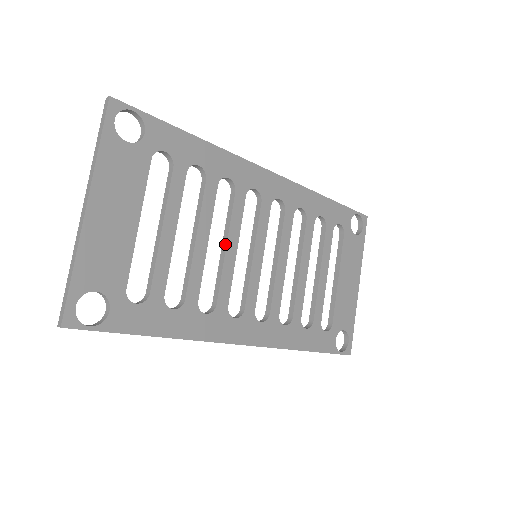
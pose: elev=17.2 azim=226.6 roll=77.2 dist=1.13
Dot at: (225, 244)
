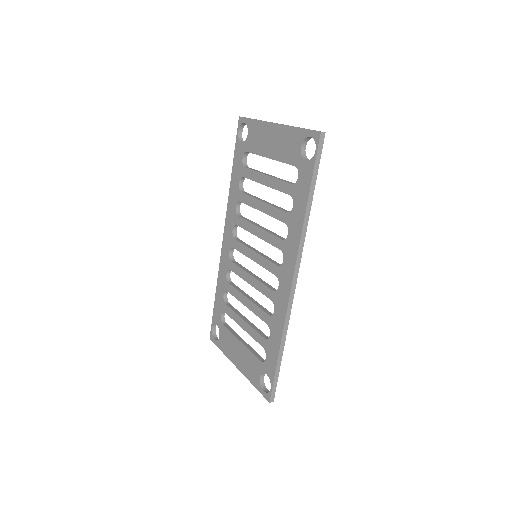
Dot at: (261, 226)
